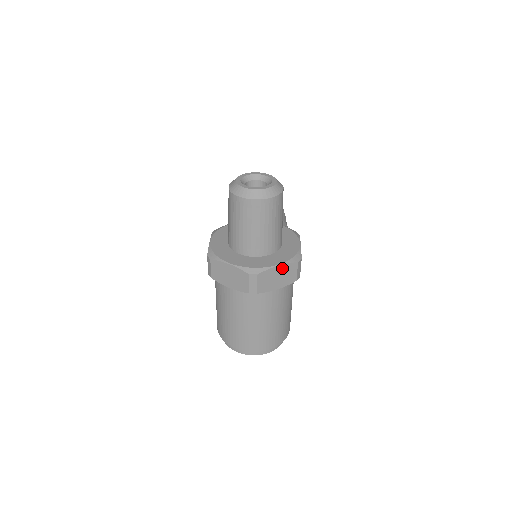
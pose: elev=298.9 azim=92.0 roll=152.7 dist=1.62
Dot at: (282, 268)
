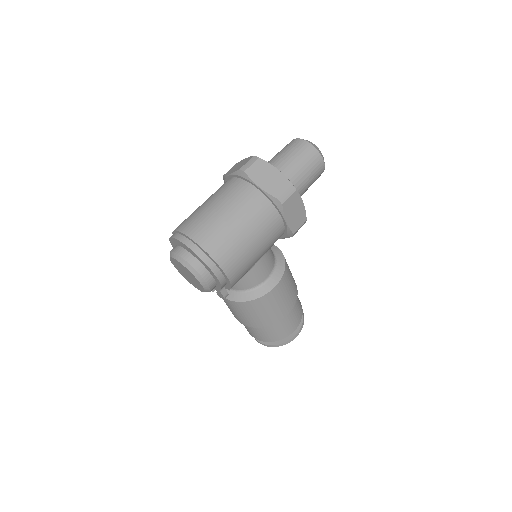
Dot at: (278, 175)
